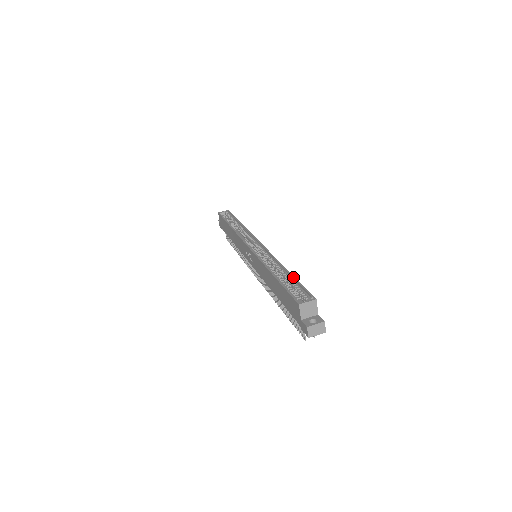
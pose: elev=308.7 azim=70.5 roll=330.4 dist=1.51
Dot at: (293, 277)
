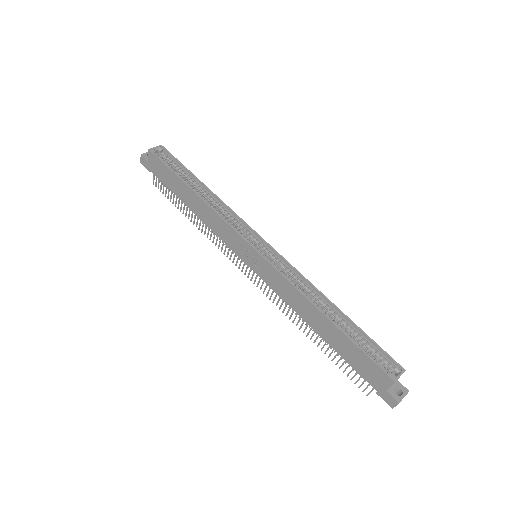
Dot at: (356, 326)
